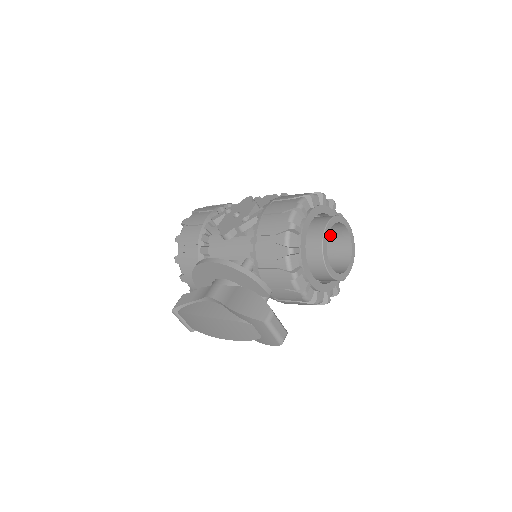
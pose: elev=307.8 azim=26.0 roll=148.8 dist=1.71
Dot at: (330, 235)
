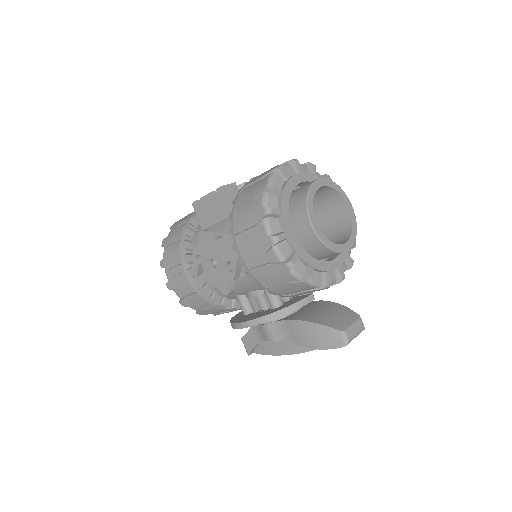
Dot at: occluded
